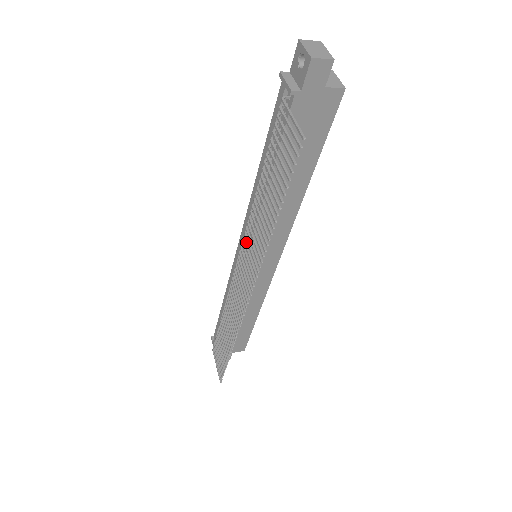
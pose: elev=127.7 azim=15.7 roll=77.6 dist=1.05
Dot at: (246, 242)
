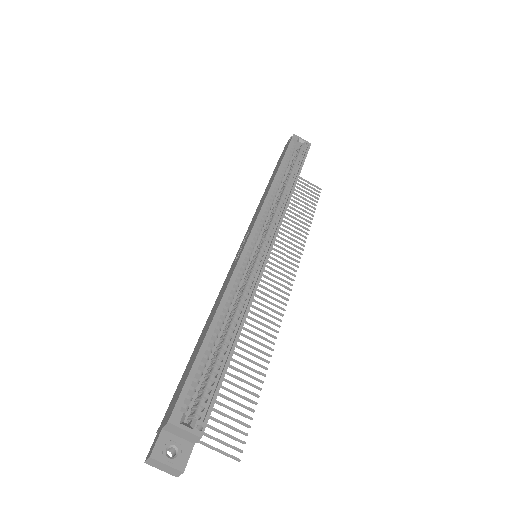
Dot at: occluded
